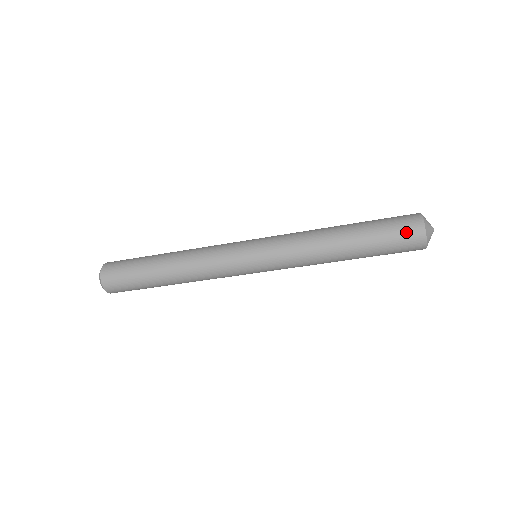
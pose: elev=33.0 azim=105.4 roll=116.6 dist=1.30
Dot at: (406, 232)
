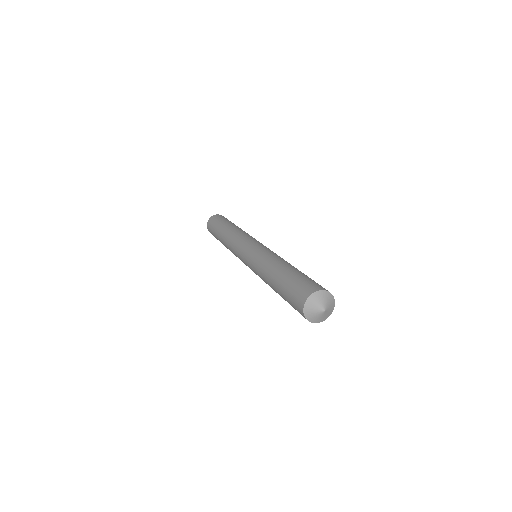
Dot at: (295, 306)
